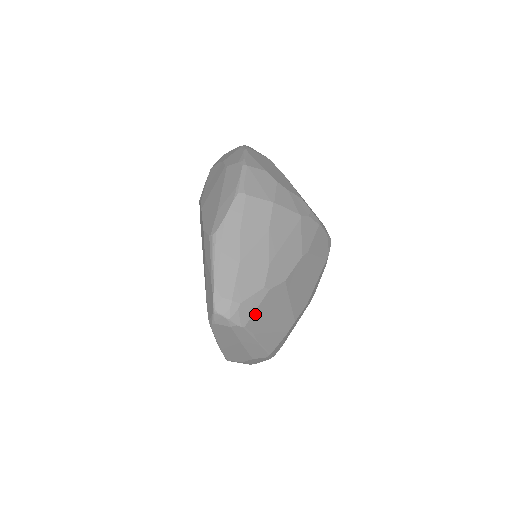
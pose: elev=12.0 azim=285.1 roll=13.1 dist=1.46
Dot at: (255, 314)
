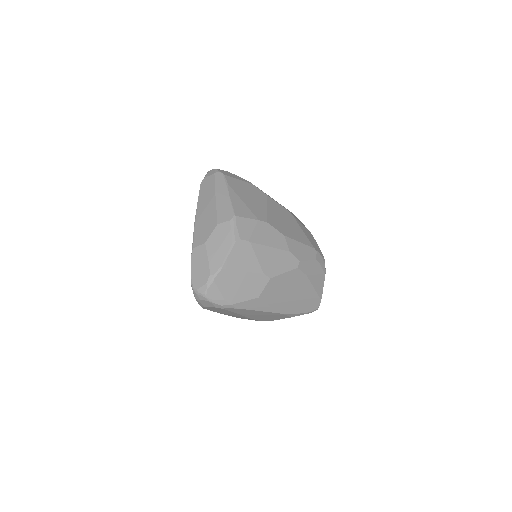
Dot at: (235, 180)
